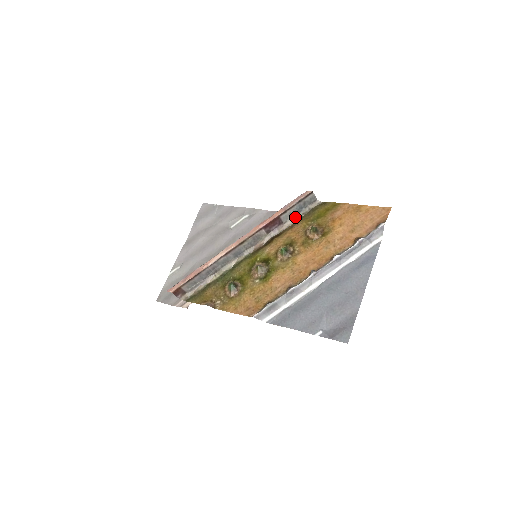
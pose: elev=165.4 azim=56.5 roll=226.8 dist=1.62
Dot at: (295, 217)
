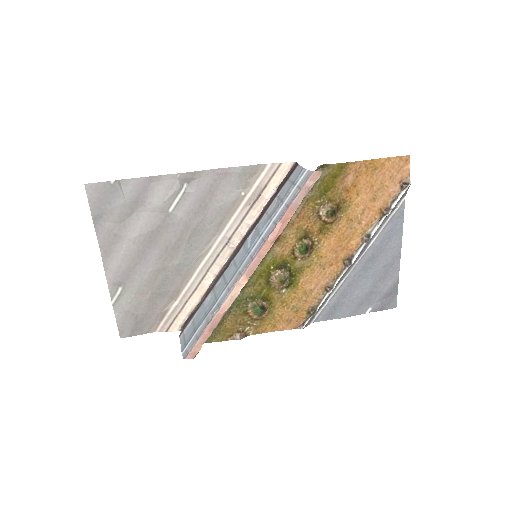
Dot at: occluded
